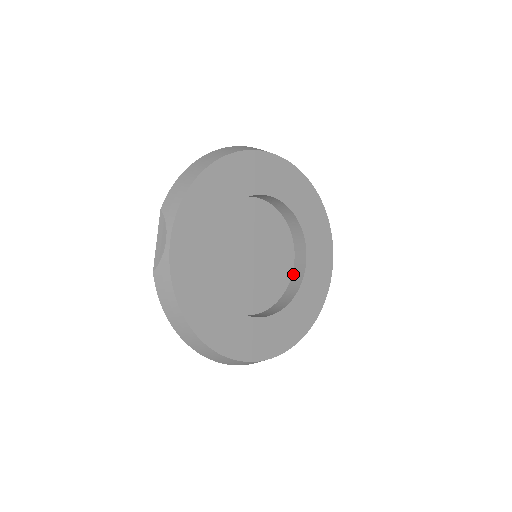
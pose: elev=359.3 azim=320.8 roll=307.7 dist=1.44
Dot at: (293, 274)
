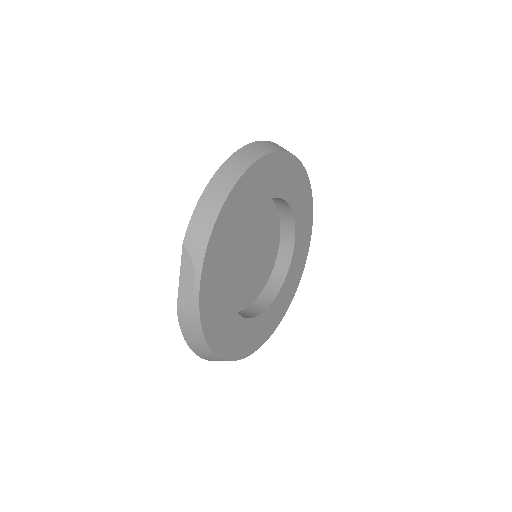
Dot at: (278, 257)
